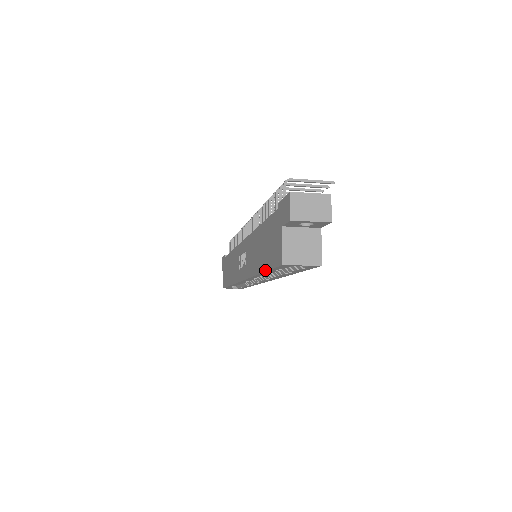
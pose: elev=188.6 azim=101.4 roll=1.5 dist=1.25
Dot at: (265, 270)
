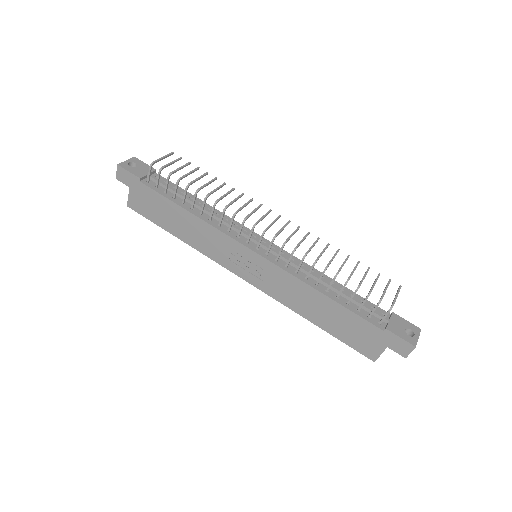
Dot at: (330, 334)
